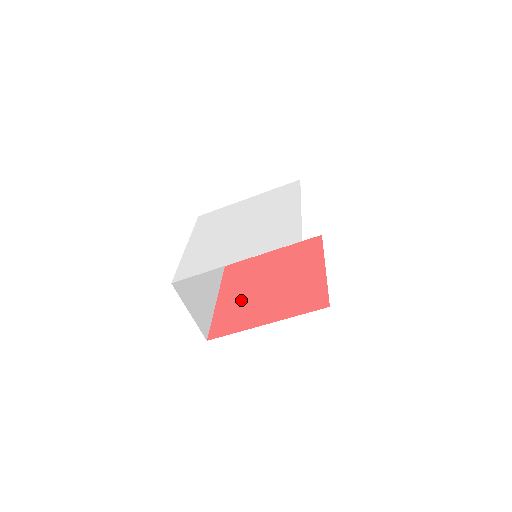
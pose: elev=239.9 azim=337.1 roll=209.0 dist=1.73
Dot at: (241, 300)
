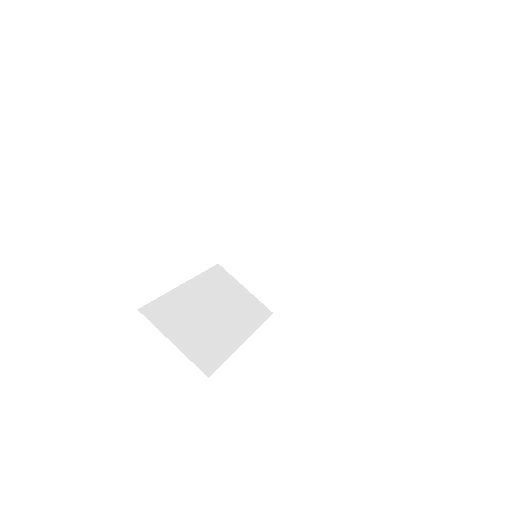
Dot at: occluded
